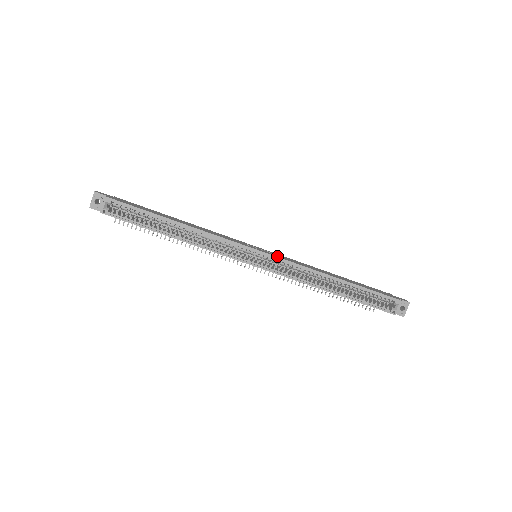
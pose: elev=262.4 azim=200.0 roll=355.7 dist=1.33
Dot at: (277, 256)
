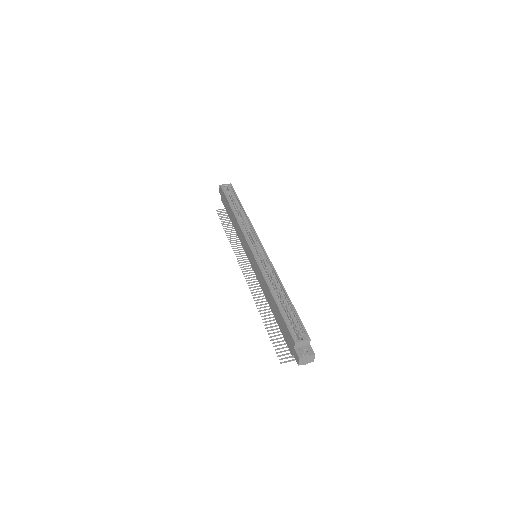
Dot at: (267, 256)
